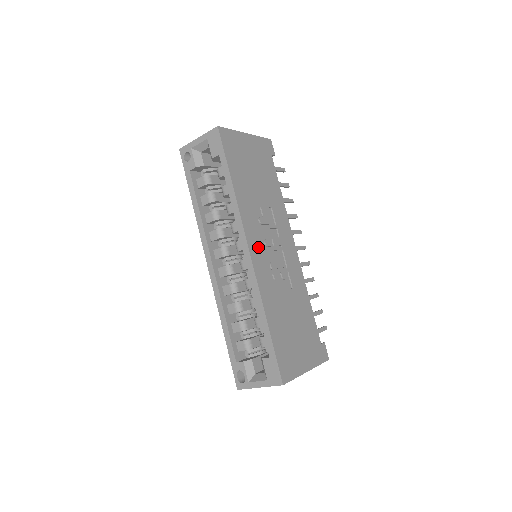
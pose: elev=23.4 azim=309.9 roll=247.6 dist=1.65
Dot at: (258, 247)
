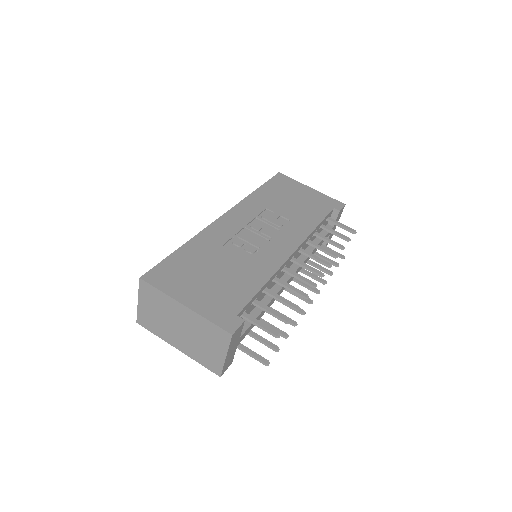
Dot at: (238, 220)
